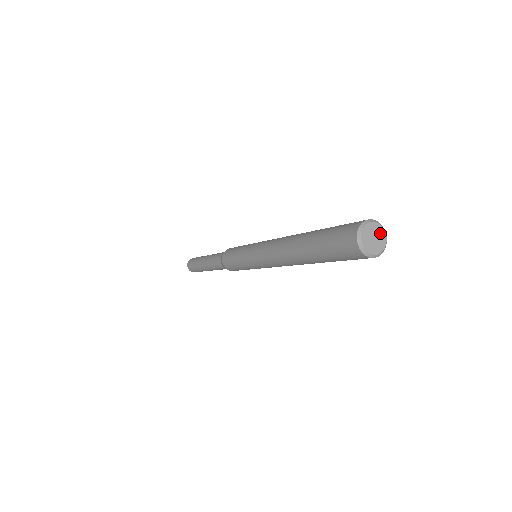
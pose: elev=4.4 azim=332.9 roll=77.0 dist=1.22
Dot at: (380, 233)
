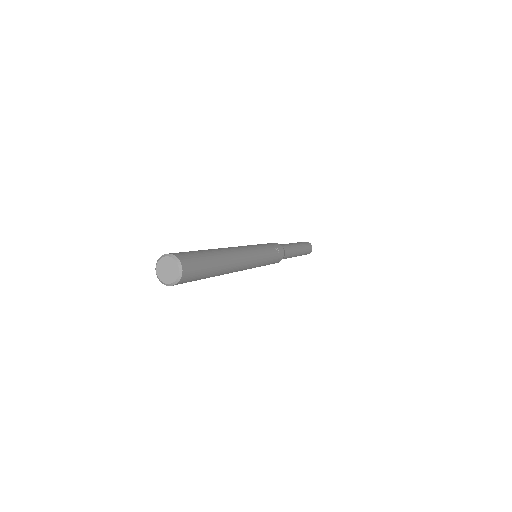
Dot at: (172, 264)
